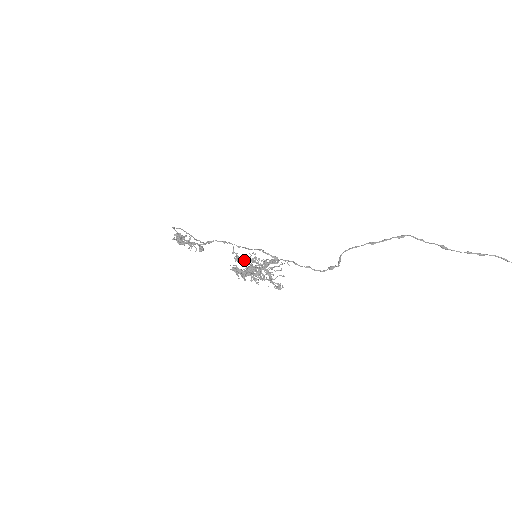
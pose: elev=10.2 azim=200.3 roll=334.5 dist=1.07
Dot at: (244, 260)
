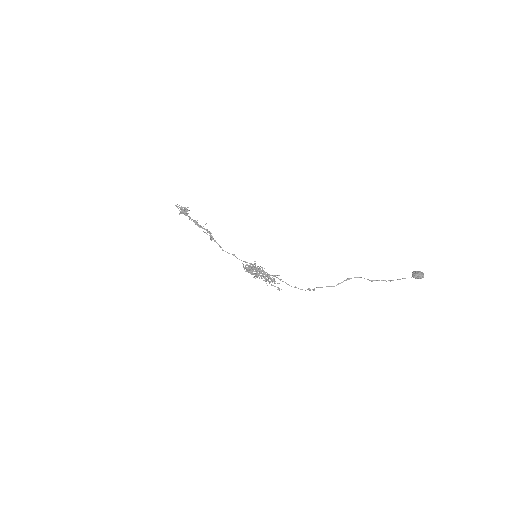
Dot at: (252, 270)
